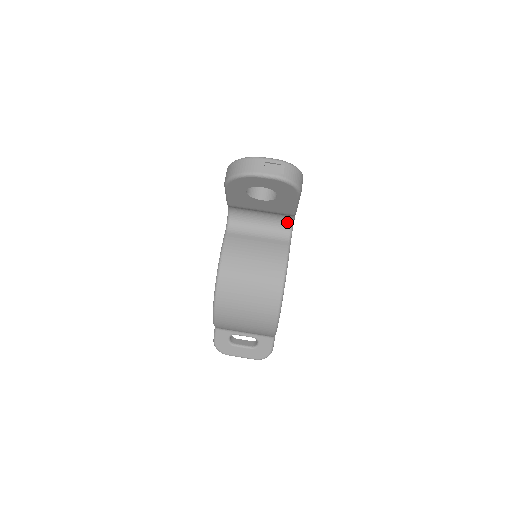
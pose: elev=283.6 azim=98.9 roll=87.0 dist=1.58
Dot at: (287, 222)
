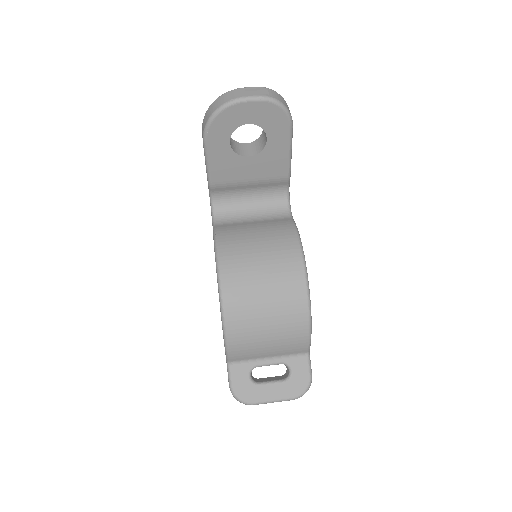
Dot at: (282, 199)
